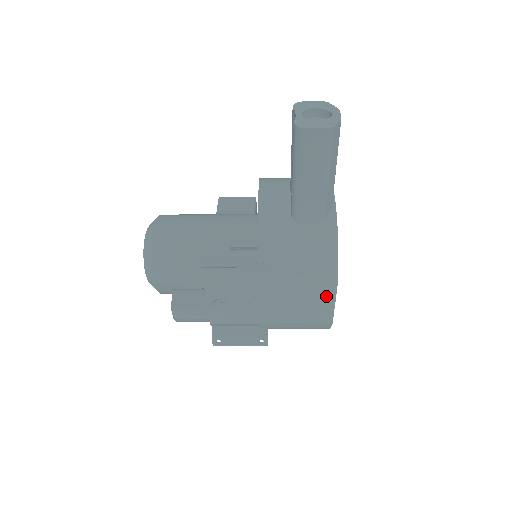
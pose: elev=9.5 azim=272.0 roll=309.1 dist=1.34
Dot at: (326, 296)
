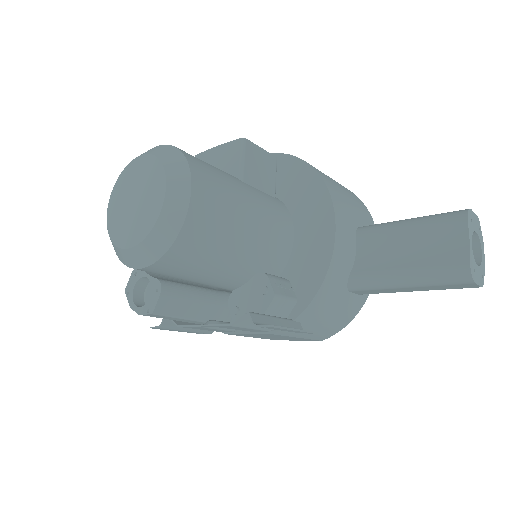
Dot at: occluded
